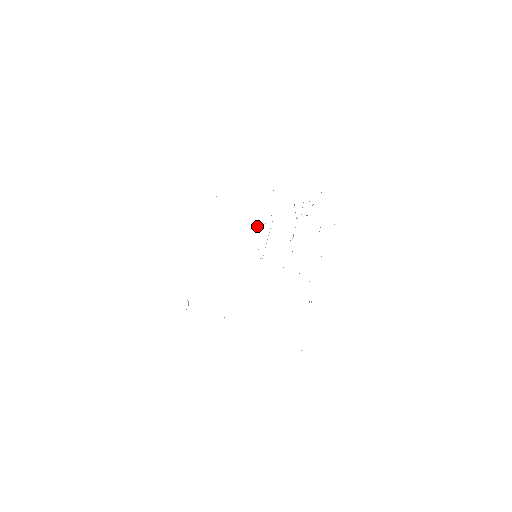
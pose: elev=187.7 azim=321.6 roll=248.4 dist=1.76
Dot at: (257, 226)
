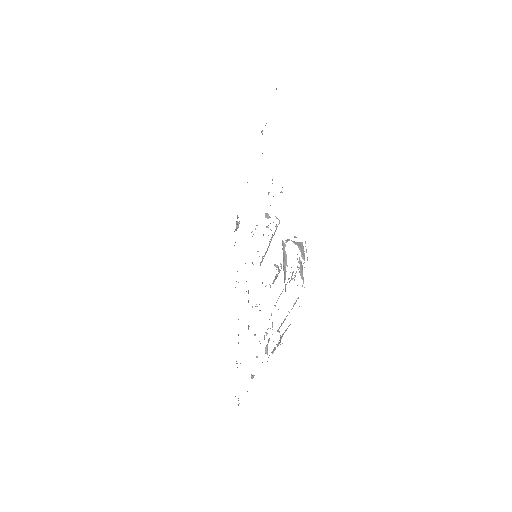
Dot at: occluded
